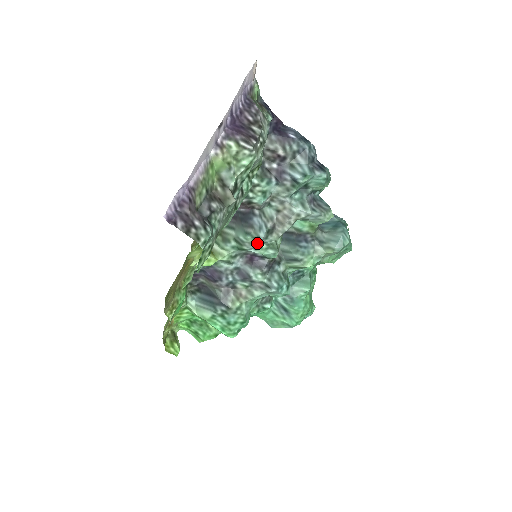
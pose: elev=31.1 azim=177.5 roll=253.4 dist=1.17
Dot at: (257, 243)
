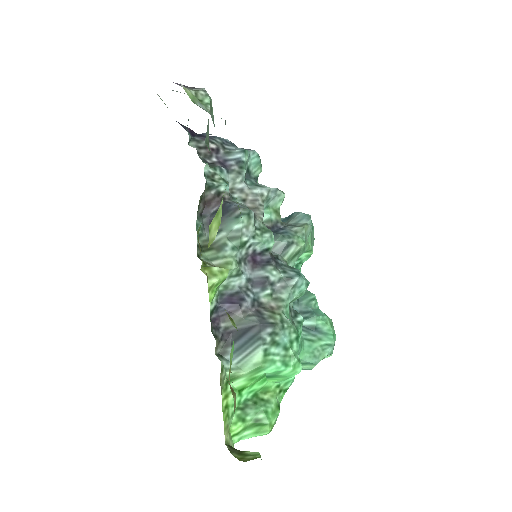
Dot at: (252, 223)
